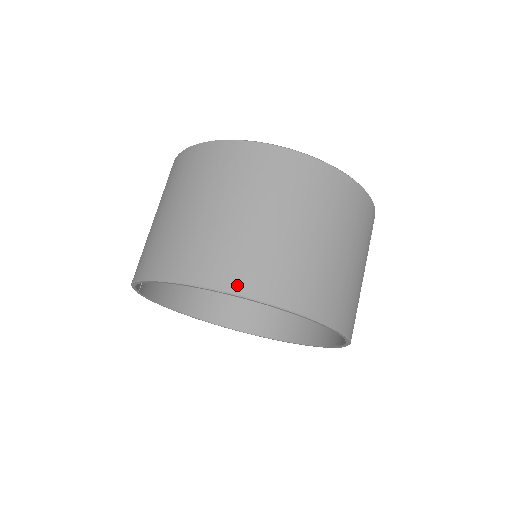
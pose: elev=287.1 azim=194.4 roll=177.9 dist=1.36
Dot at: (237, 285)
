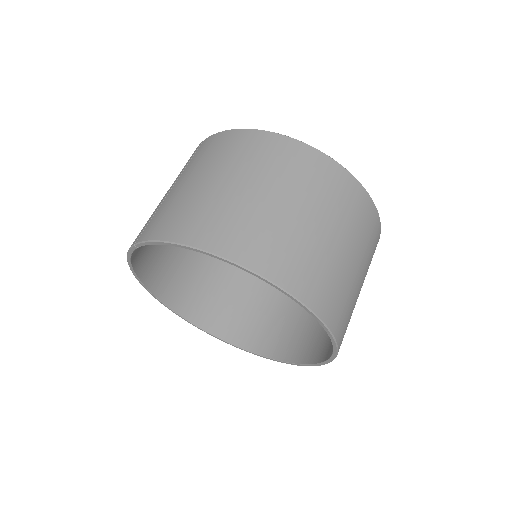
Dot at: (302, 292)
